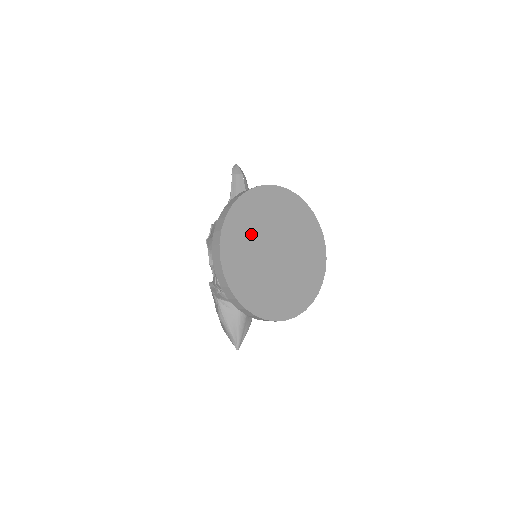
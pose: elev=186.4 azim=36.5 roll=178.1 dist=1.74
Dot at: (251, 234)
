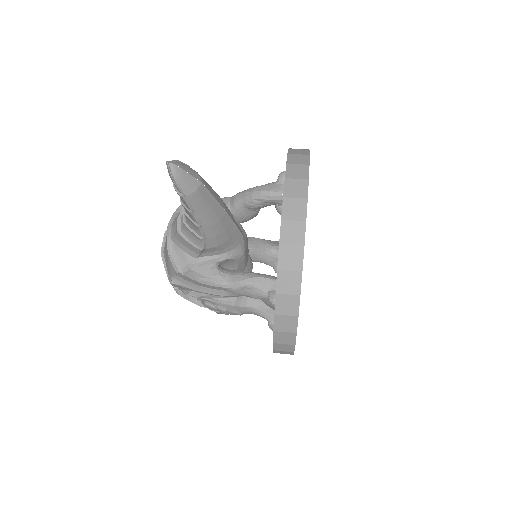
Dot at: occluded
